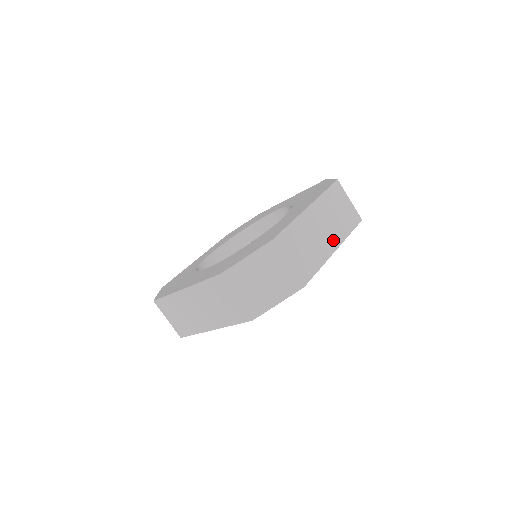
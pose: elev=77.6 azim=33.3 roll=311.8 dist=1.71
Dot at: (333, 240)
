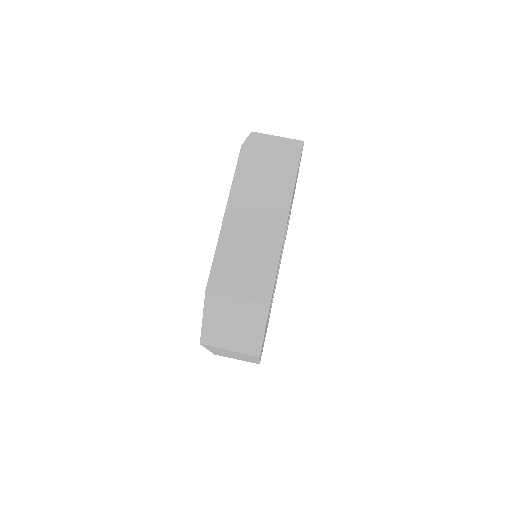
Dot at: occluded
